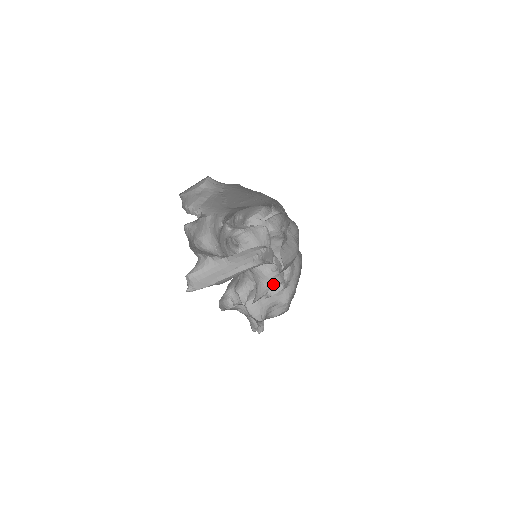
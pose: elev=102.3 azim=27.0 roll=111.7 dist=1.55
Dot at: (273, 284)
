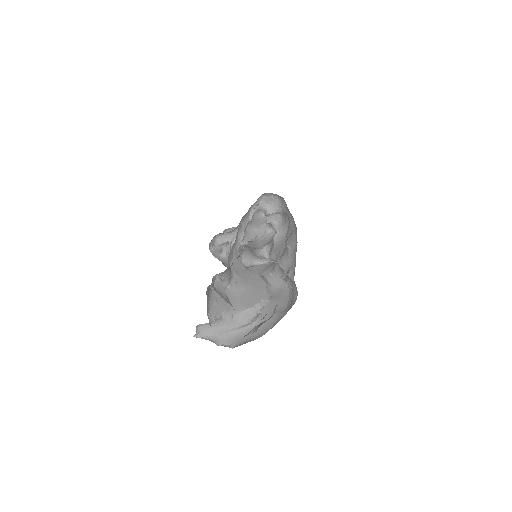
Dot at: (260, 261)
